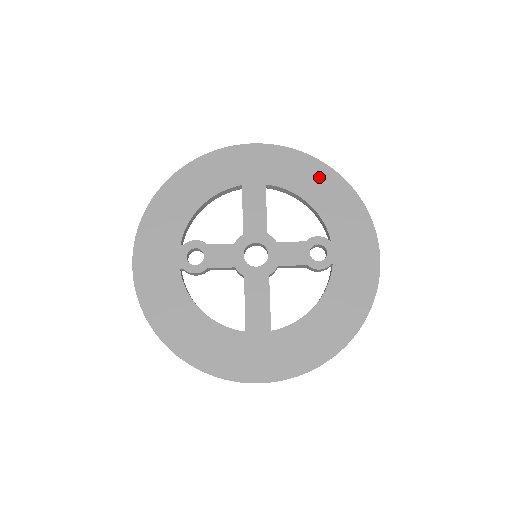
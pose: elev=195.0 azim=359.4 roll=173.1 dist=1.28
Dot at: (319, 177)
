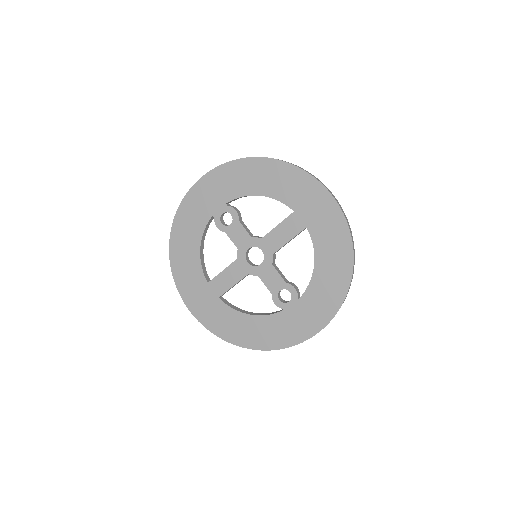
Dot at: (339, 261)
